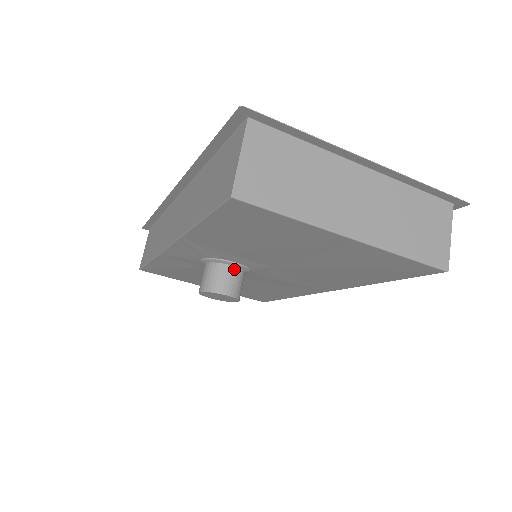
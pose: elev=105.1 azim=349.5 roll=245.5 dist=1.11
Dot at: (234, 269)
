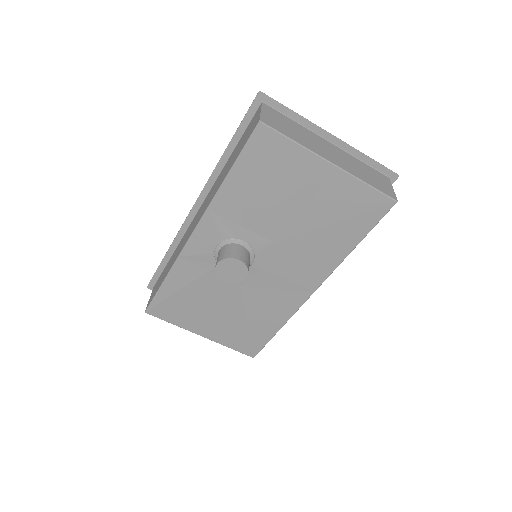
Dot at: (243, 248)
